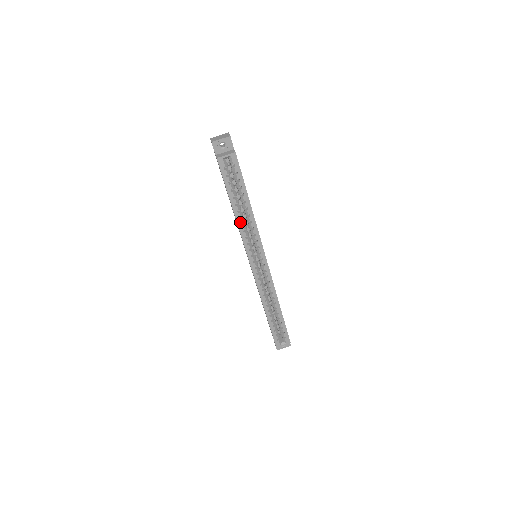
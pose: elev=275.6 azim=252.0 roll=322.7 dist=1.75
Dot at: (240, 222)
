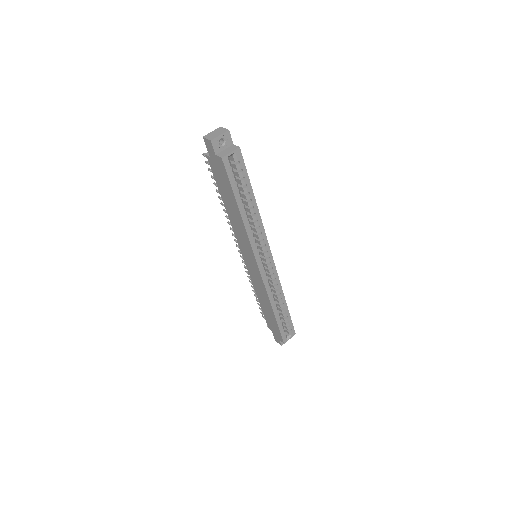
Dot at: (247, 224)
